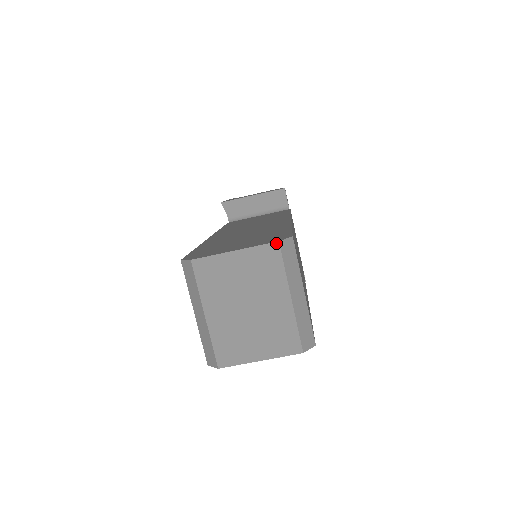
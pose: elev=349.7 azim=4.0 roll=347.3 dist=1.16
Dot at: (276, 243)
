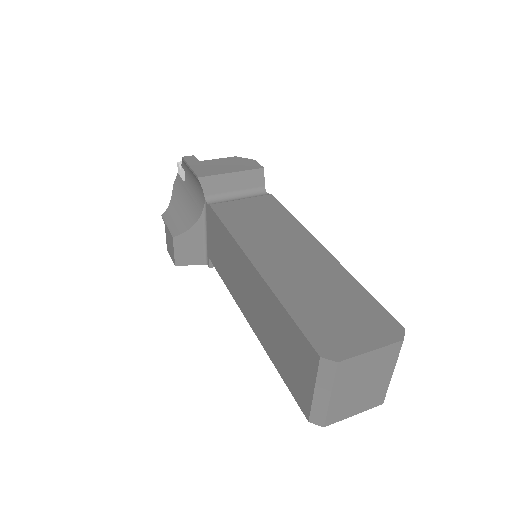
Dot at: (401, 341)
